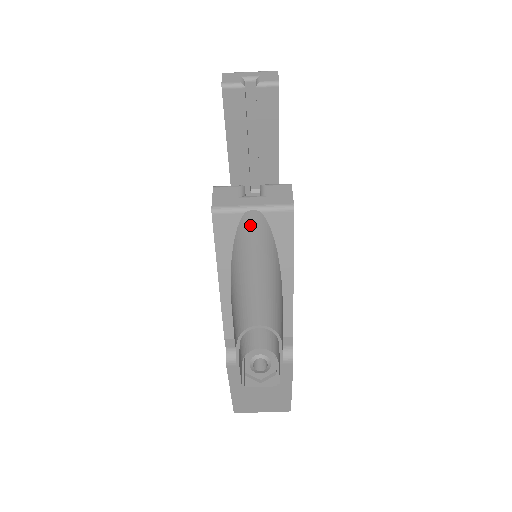
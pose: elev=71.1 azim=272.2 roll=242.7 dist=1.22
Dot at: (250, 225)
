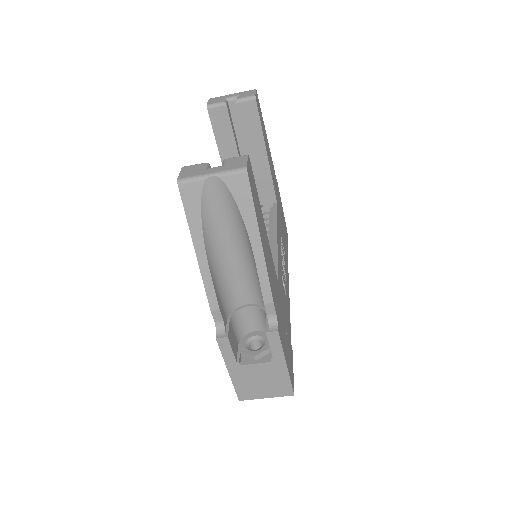
Dot at: (213, 192)
